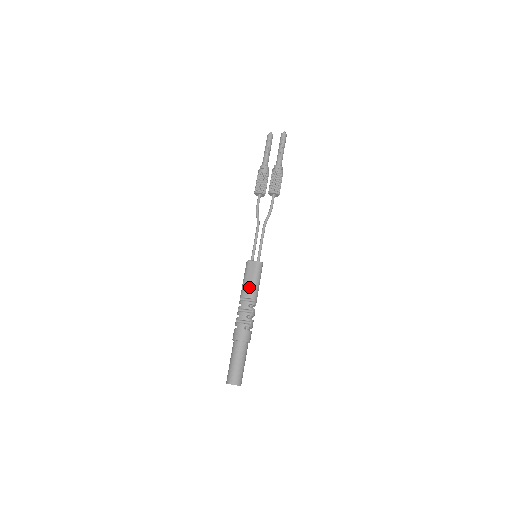
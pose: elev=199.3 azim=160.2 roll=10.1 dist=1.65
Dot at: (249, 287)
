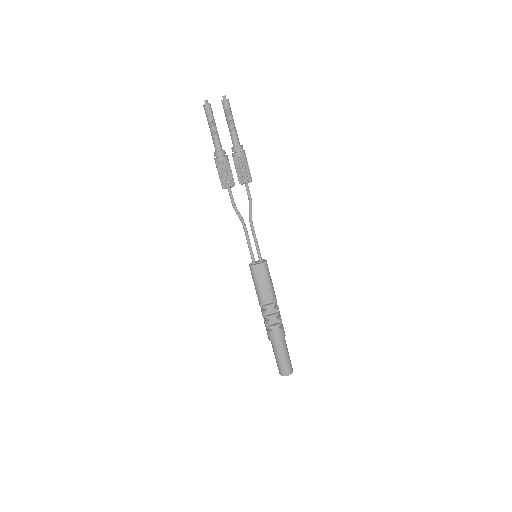
Dot at: (267, 291)
